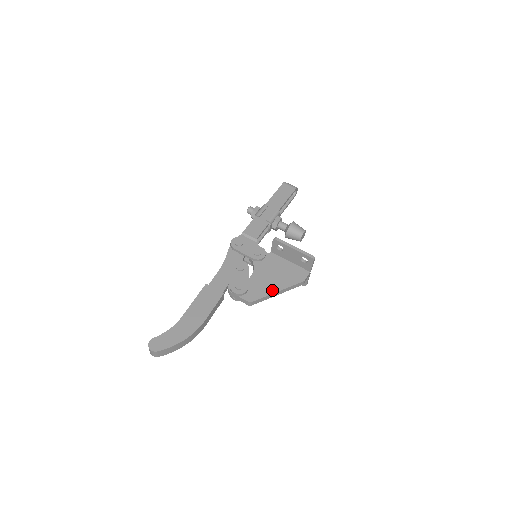
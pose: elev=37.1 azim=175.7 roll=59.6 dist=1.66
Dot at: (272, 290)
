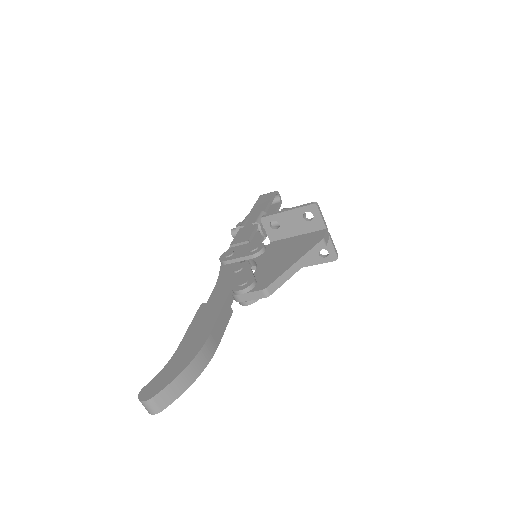
Dot at: (287, 265)
